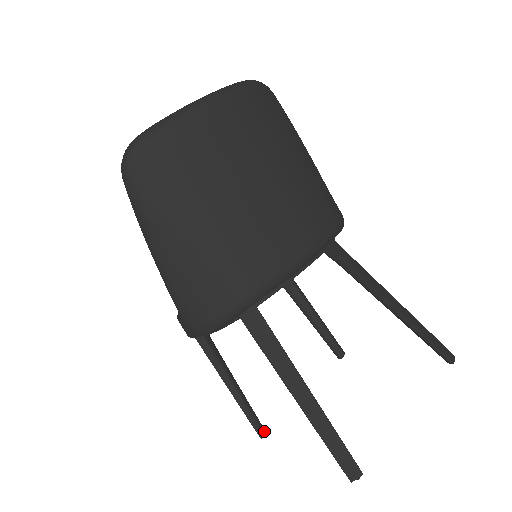
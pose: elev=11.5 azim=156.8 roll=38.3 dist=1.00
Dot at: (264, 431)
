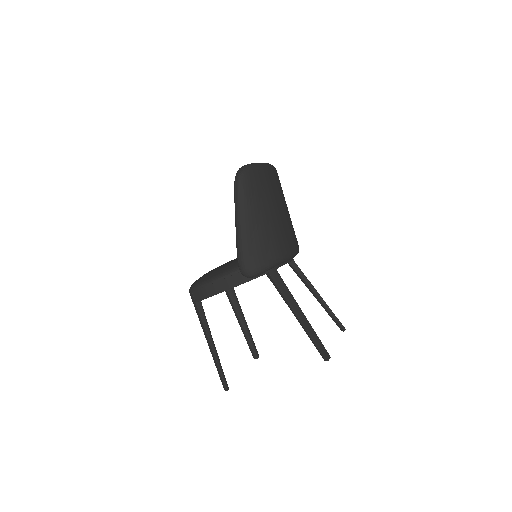
Dot at: occluded
